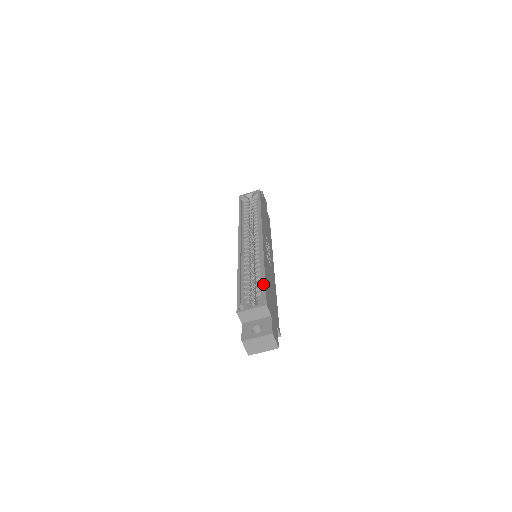
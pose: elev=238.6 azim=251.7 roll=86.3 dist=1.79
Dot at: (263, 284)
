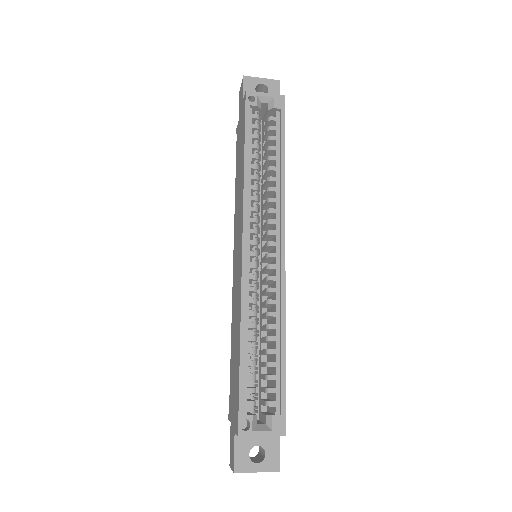
Dot at: (282, 383)
